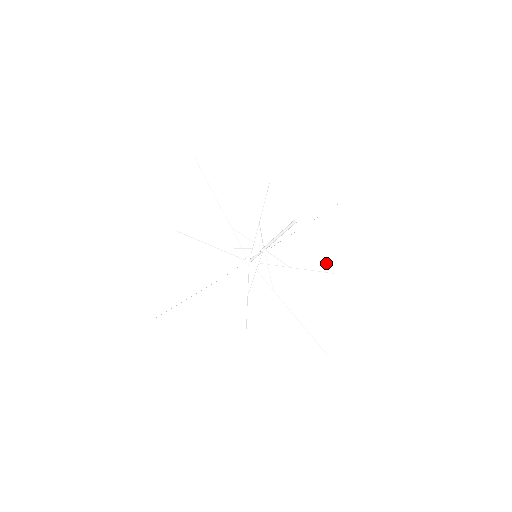
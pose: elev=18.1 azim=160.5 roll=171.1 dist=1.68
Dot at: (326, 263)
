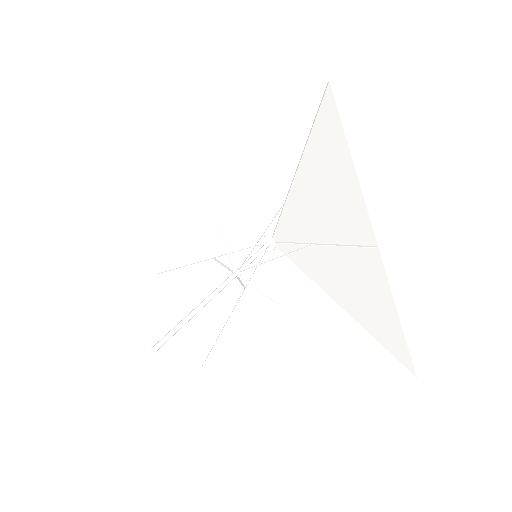
Dot at: (303, 358)
